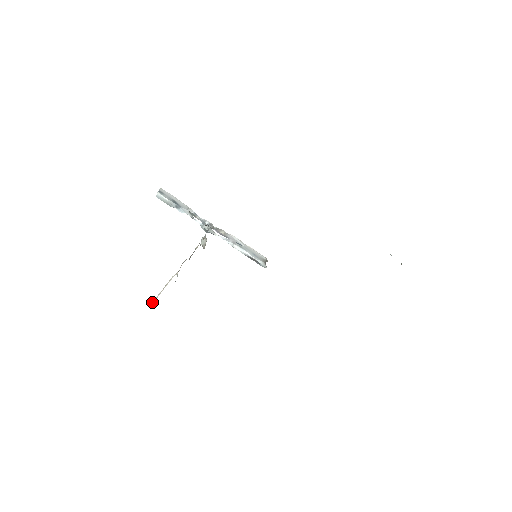
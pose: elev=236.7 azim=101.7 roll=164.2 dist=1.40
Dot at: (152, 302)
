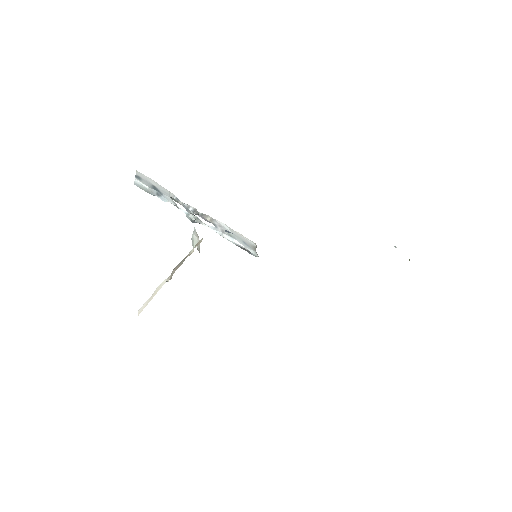
Dot at: (139, 309)
